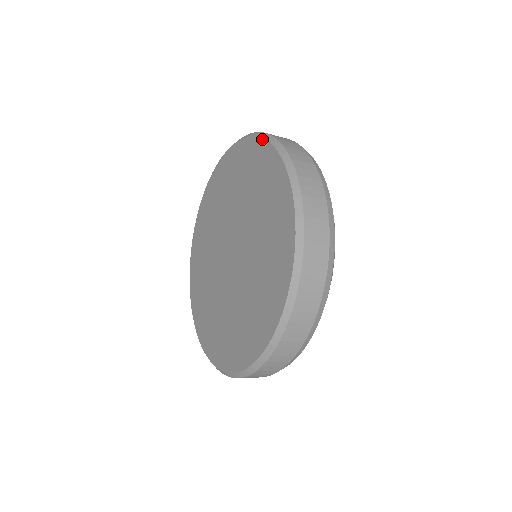
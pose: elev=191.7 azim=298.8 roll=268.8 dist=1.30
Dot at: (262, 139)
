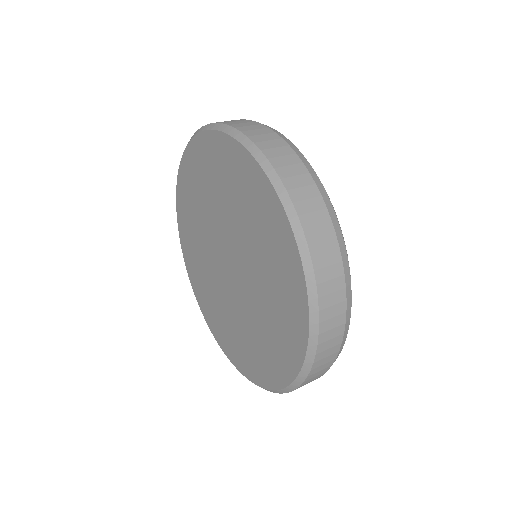
Dot at: (305, 290)
